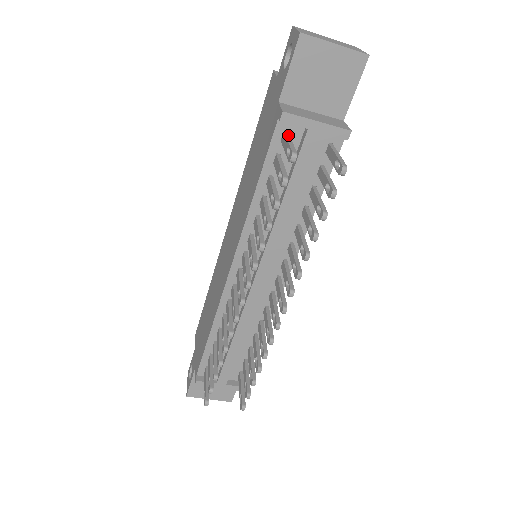
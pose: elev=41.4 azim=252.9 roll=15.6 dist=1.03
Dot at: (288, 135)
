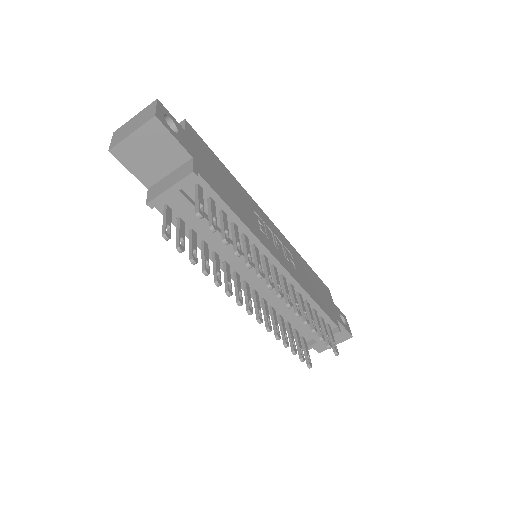
Dot at: (165, 210)
